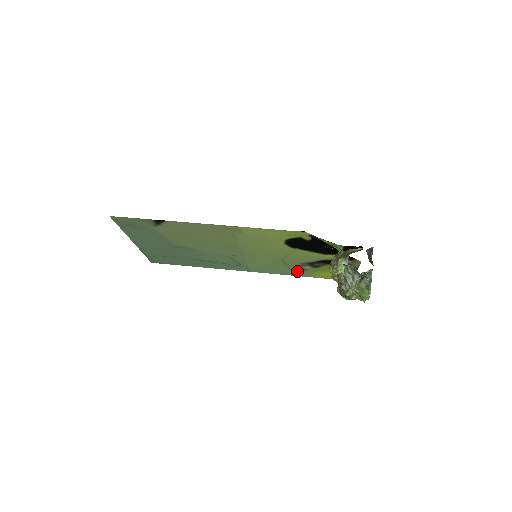
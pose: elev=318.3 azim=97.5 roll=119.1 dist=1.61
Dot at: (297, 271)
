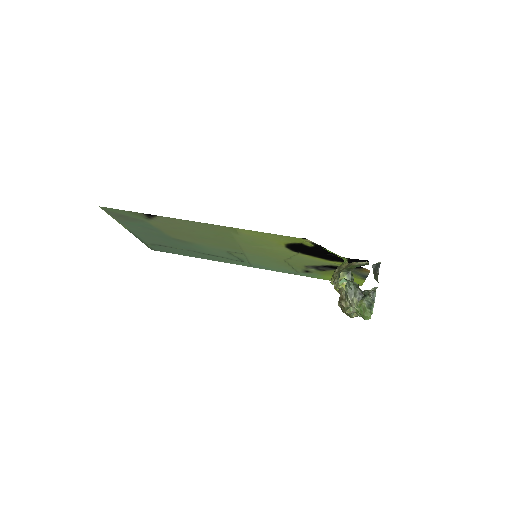
Dot at: (302, 272)
